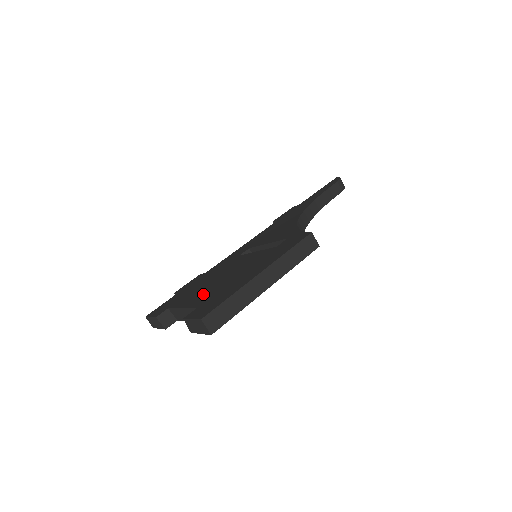
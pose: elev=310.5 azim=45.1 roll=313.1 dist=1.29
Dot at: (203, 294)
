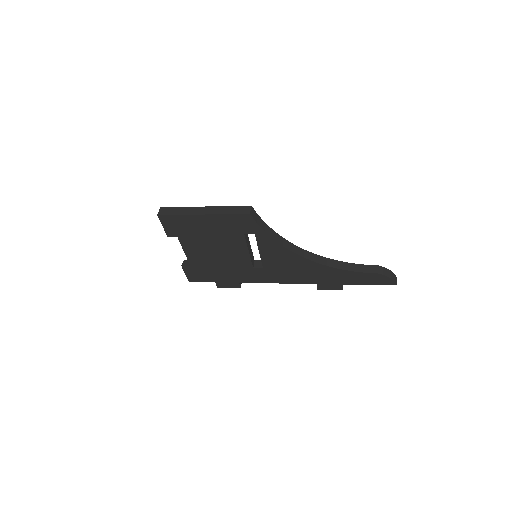
Dot at: occluded
